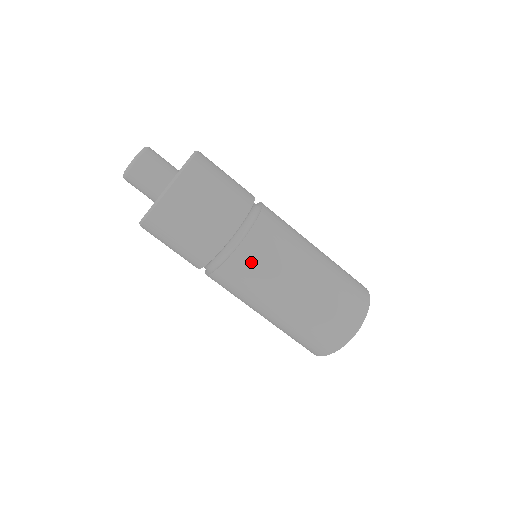
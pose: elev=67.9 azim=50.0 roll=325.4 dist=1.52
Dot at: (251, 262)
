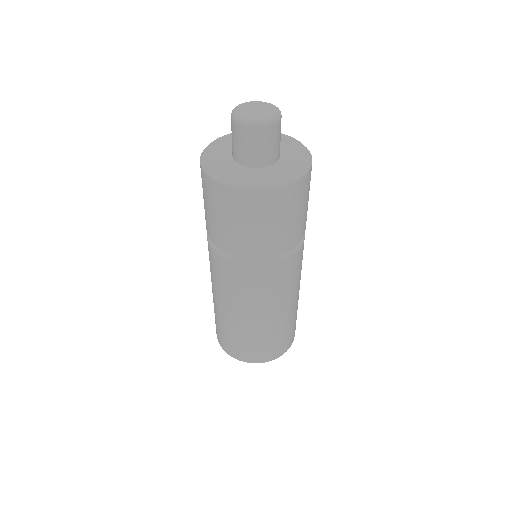
Dot at: (225, 274)
